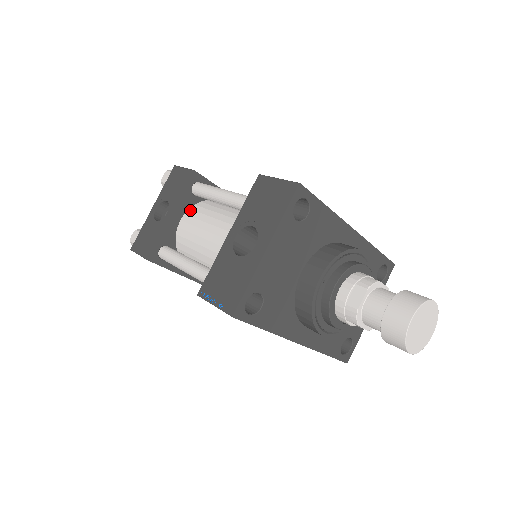
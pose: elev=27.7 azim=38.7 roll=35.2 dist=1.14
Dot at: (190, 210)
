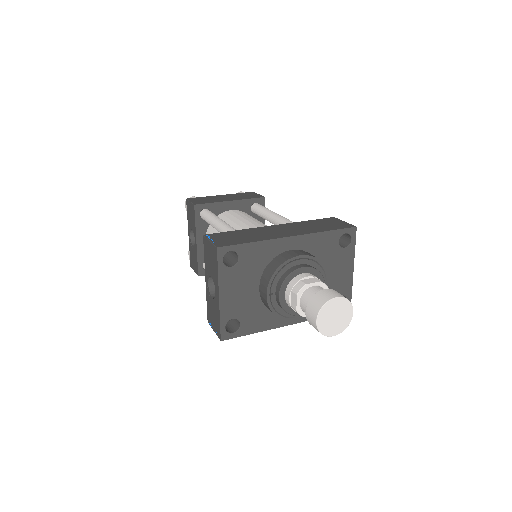
Dot at: (207, 231)
